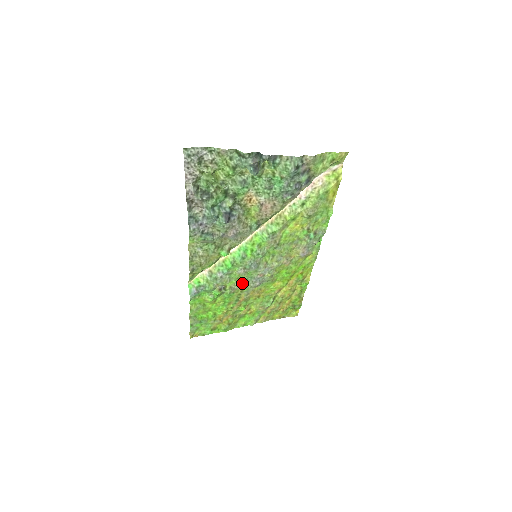
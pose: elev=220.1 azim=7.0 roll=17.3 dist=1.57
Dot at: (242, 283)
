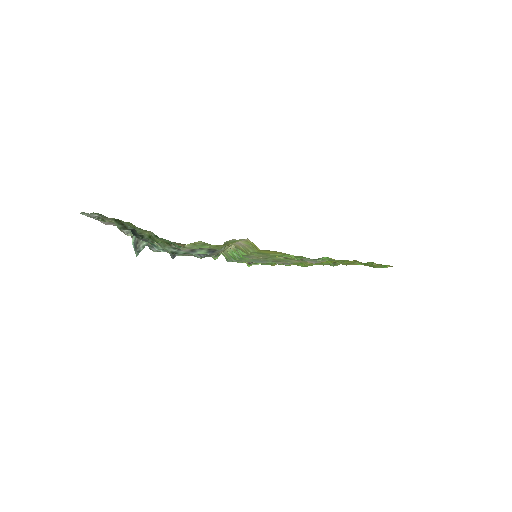
Dot at: occluded
